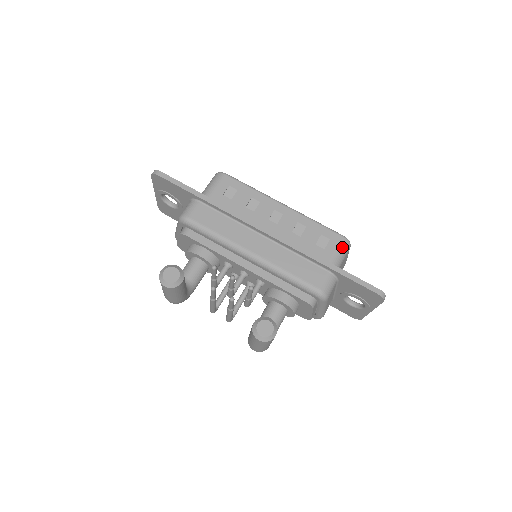
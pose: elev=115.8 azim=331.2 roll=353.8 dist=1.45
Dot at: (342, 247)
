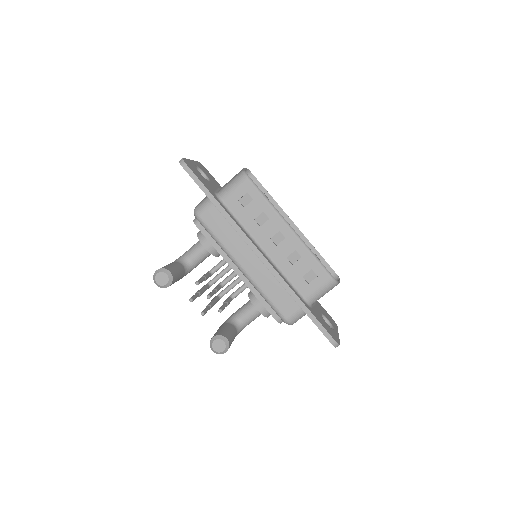
Dot at: (326, 287)
